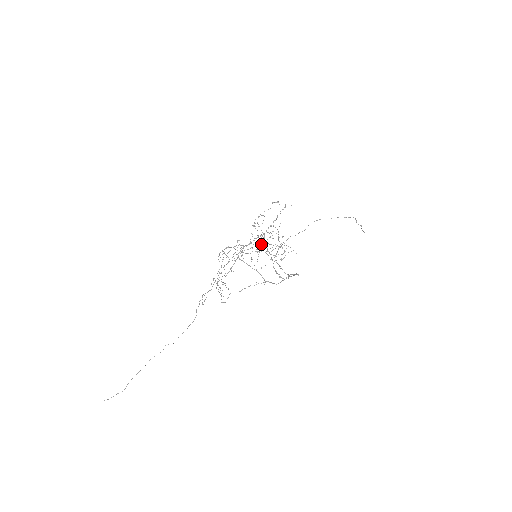
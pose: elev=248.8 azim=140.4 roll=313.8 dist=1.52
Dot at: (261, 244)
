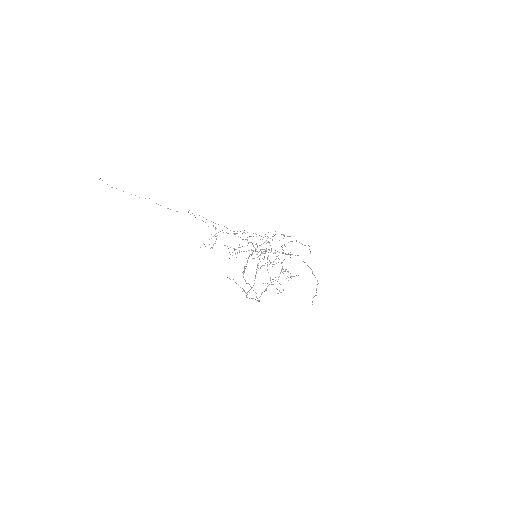
Dot at: (272, 264)
